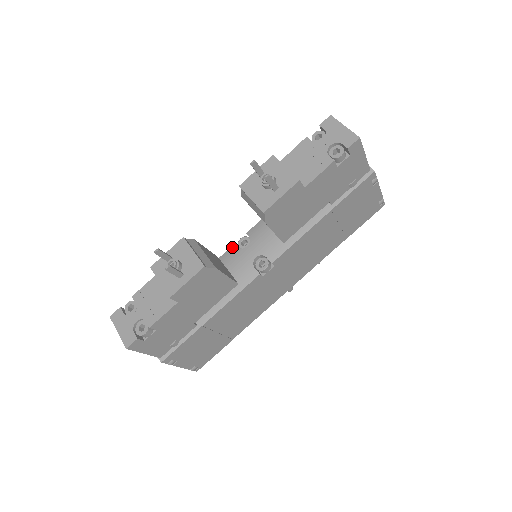
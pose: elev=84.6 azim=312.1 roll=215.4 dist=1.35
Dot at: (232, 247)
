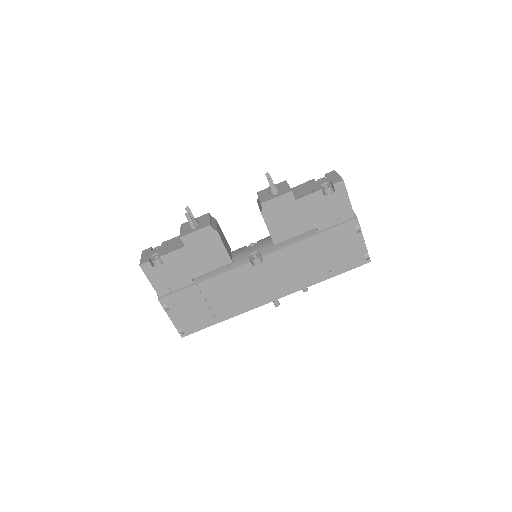
Dot at: (243, 247)
